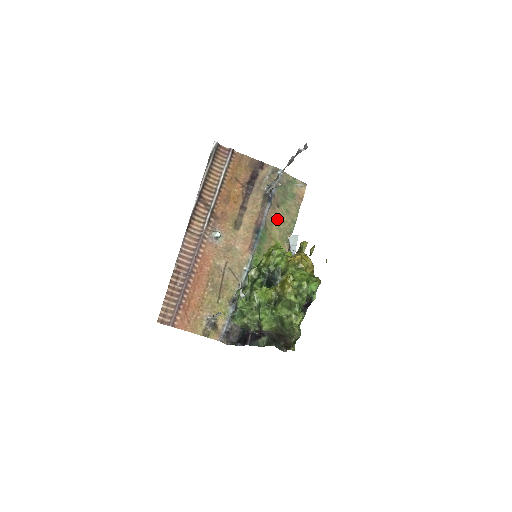
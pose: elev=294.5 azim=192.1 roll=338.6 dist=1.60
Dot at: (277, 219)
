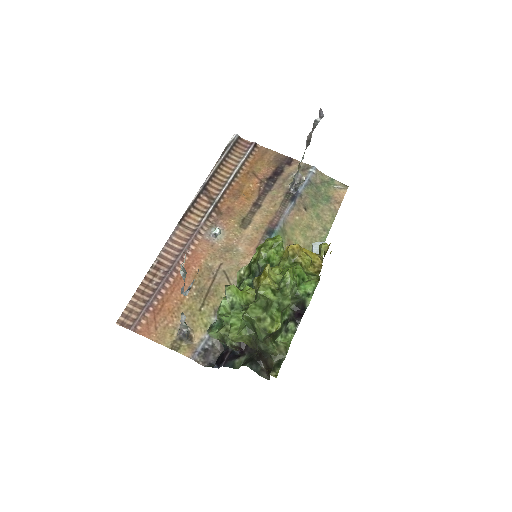
Dot at: (303, 224)
